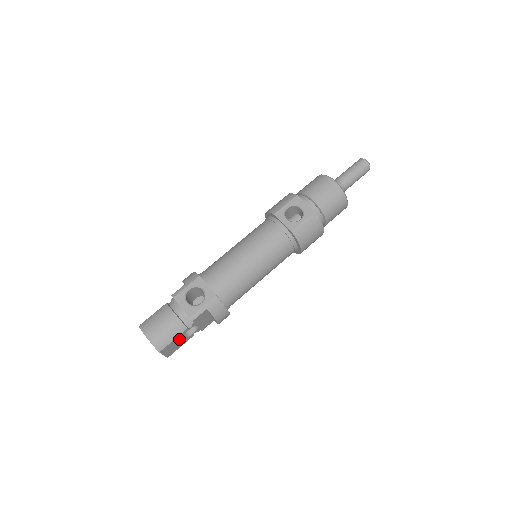
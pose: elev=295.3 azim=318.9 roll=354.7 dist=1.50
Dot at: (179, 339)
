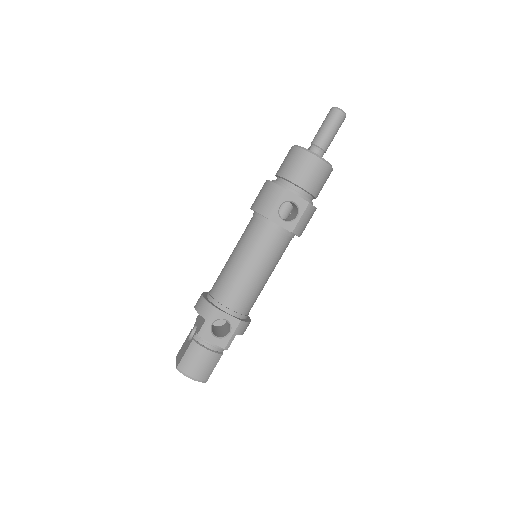
Dot at: occluded
